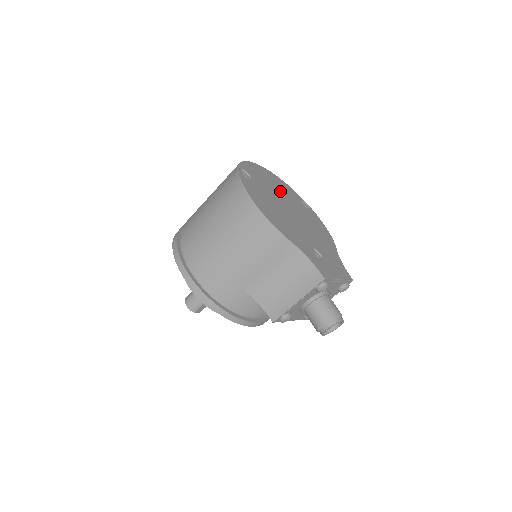
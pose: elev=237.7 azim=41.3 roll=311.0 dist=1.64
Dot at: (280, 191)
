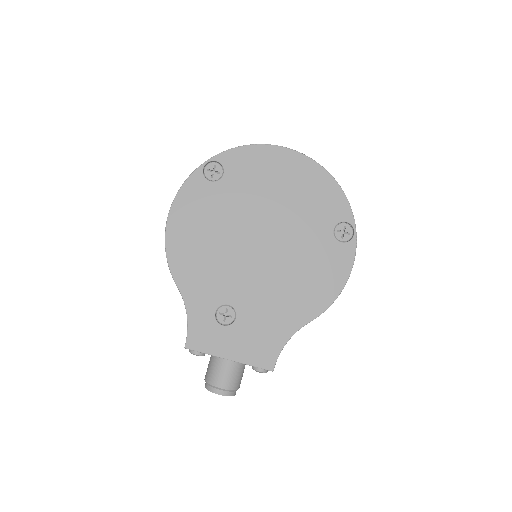
Dot at: (285, 203)
